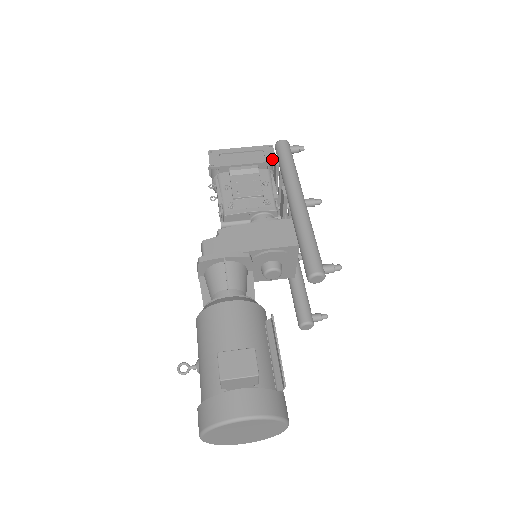
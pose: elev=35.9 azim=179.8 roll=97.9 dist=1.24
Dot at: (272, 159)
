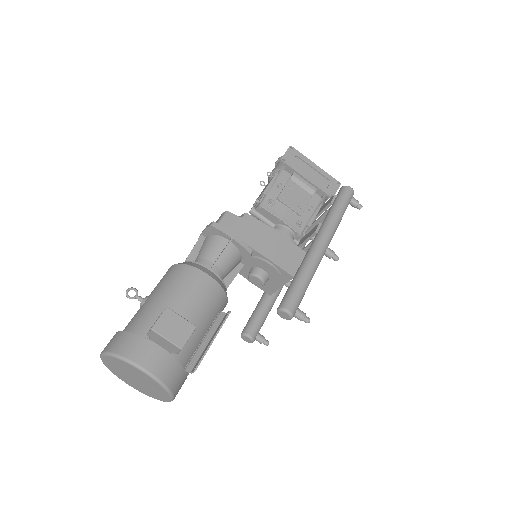
Dot at: (331, 194)
